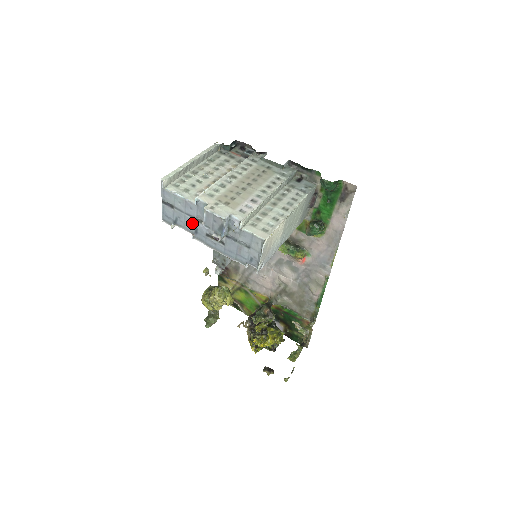
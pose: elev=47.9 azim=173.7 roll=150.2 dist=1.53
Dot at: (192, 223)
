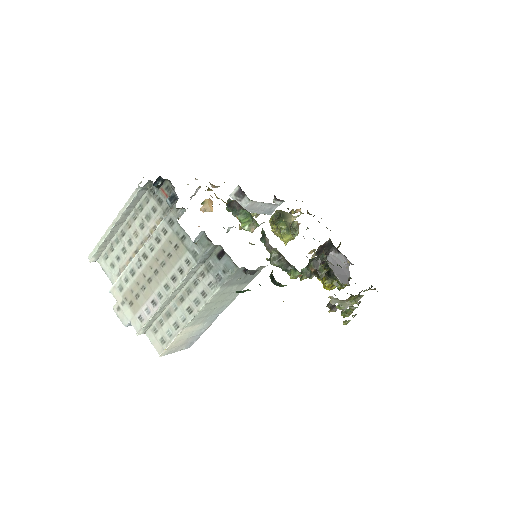
Dot at: occluded
